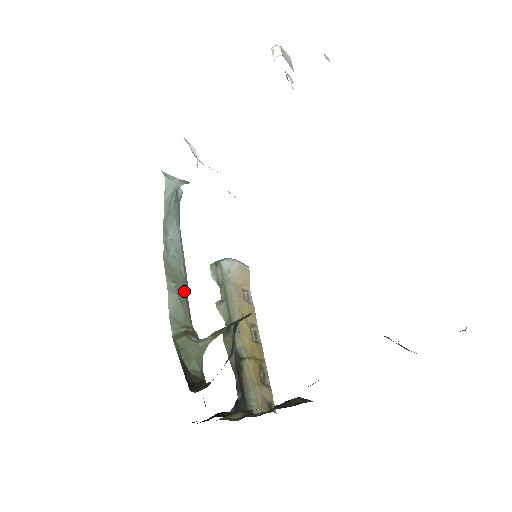
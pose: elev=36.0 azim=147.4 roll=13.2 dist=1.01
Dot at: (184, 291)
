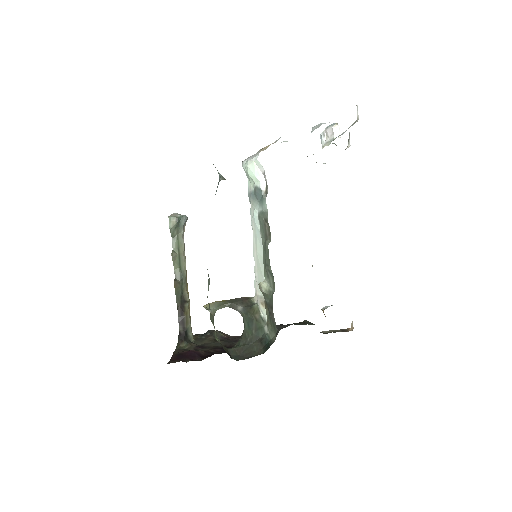
Dot at: occluded
